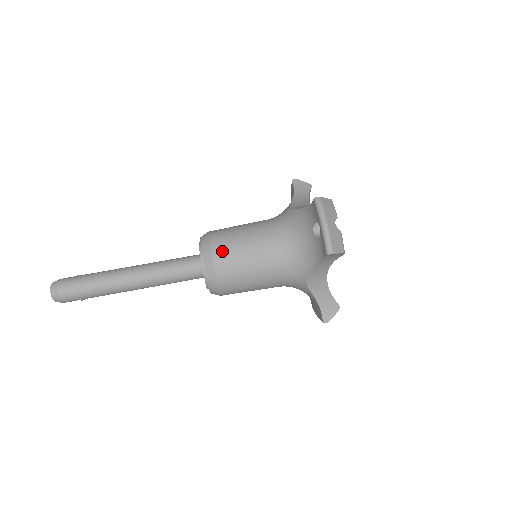
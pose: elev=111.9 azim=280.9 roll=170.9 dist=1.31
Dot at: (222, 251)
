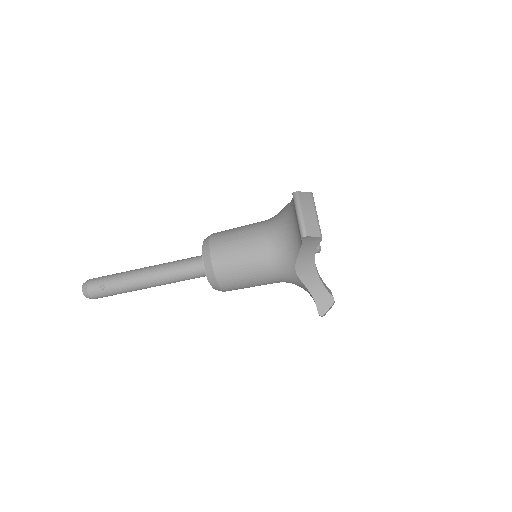
Dot at: occluded
